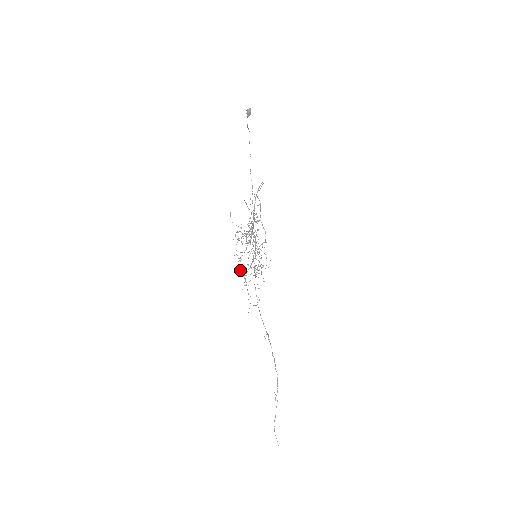
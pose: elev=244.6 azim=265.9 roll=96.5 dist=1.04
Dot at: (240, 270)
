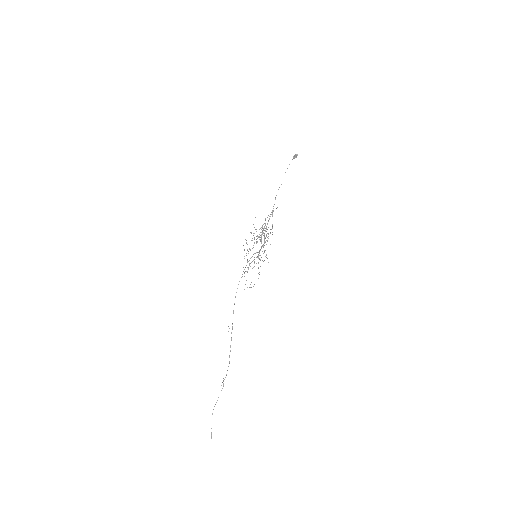
Dot at: occluded
